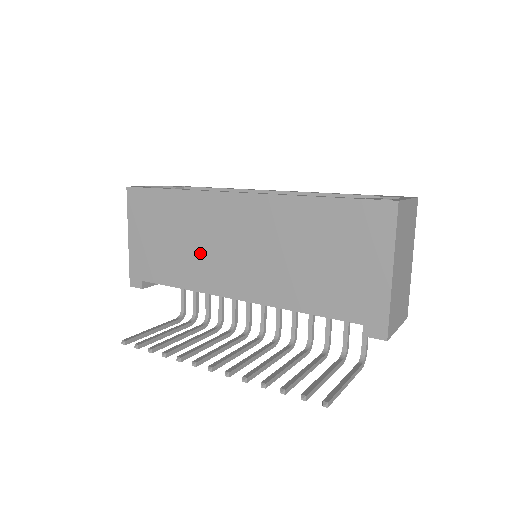
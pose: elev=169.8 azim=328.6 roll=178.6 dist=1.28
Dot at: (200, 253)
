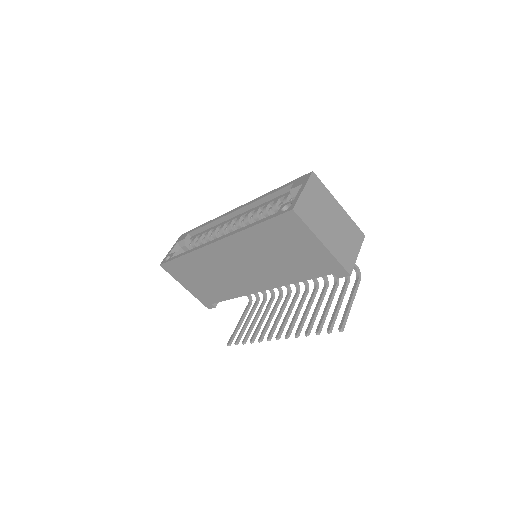
Dot at: (225, 279)
